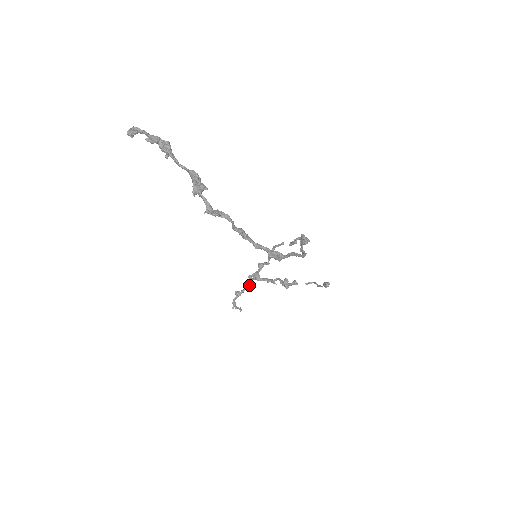
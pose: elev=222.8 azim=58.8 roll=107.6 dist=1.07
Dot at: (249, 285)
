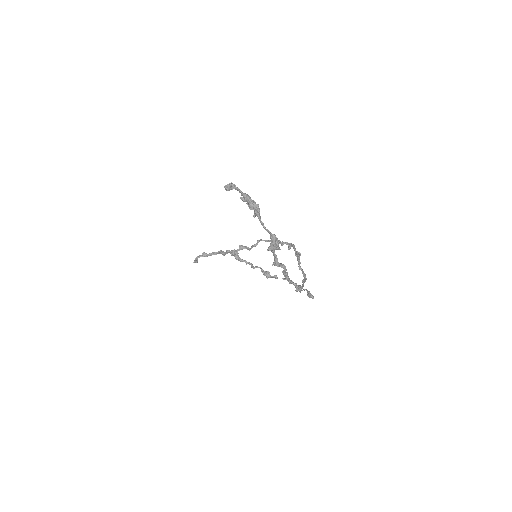
Dot at: (220, 253)
